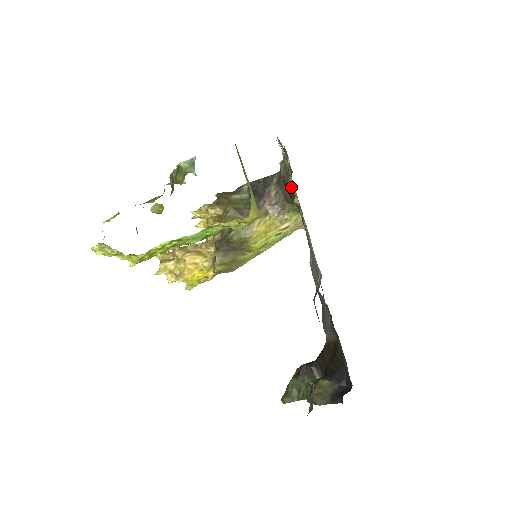
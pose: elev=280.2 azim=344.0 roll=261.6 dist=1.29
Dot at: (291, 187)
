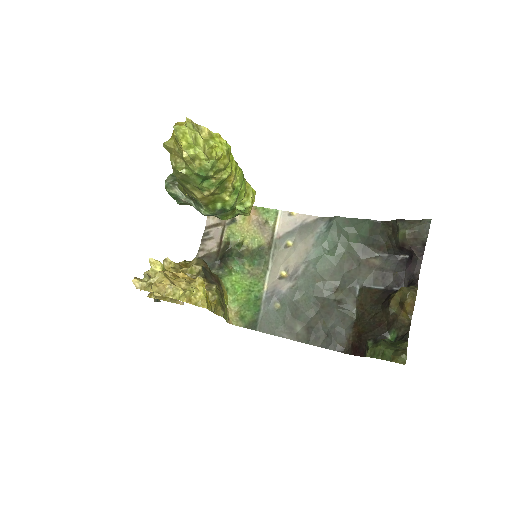
Dot at: occluded
